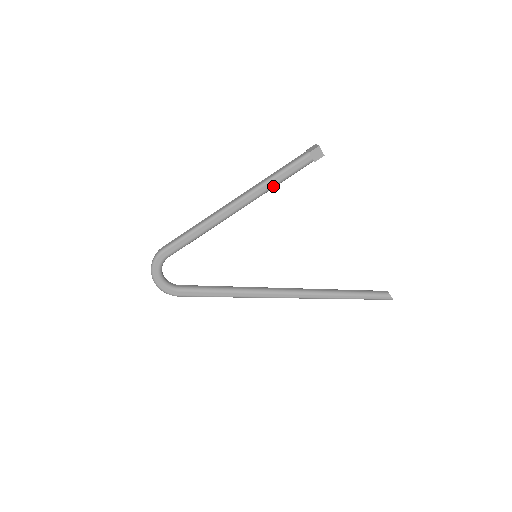
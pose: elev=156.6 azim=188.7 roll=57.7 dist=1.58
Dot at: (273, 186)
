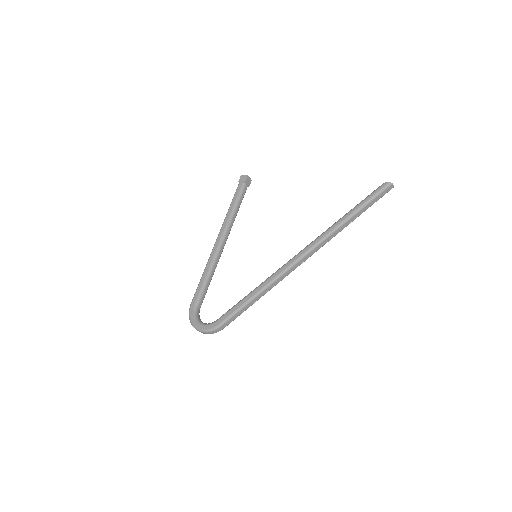
Dot at: (232, 213)
